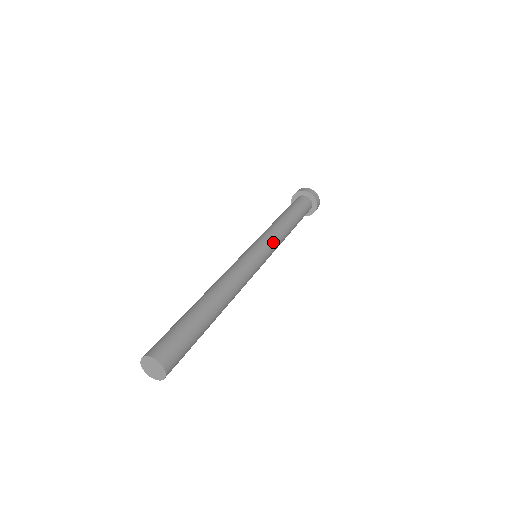
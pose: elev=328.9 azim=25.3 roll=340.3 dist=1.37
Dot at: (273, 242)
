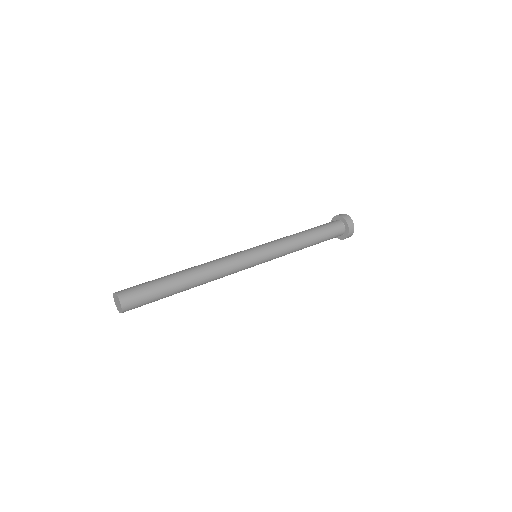
Dot at: (277, 254)
